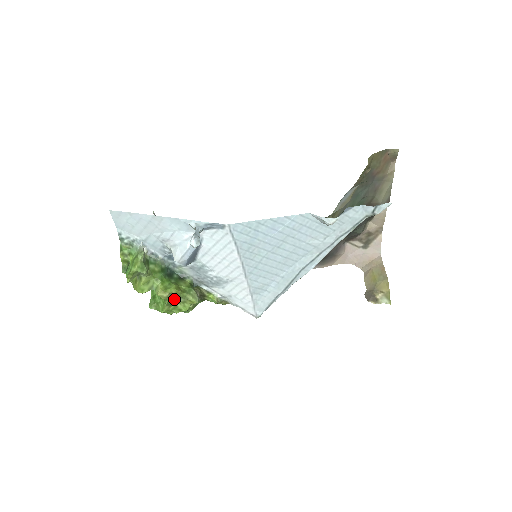
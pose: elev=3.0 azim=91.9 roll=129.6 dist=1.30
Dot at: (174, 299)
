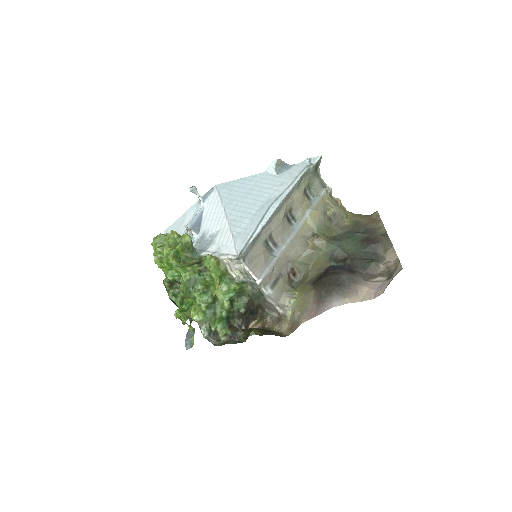
Dot at: (174, 241)
